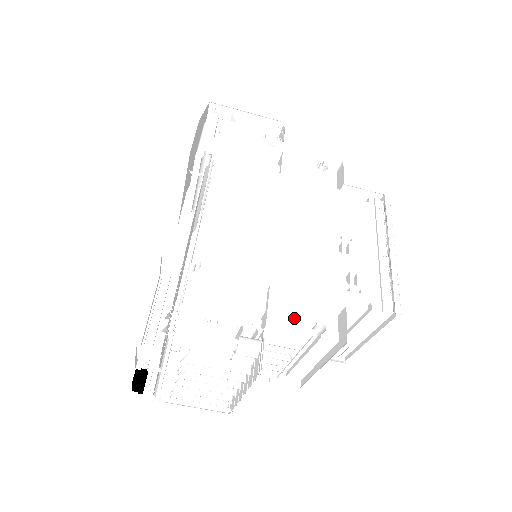
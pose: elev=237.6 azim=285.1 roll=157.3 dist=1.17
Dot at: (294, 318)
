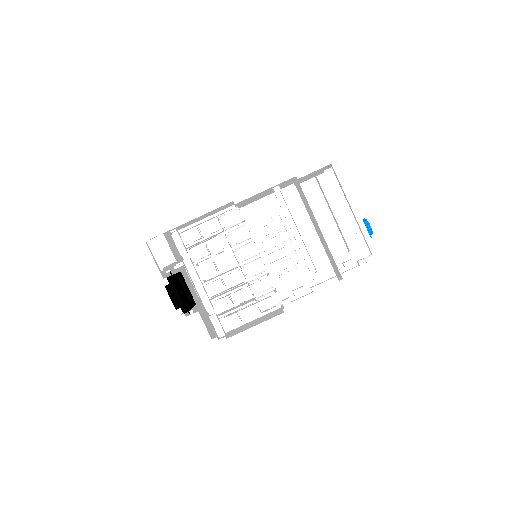
Dot at: occluded
